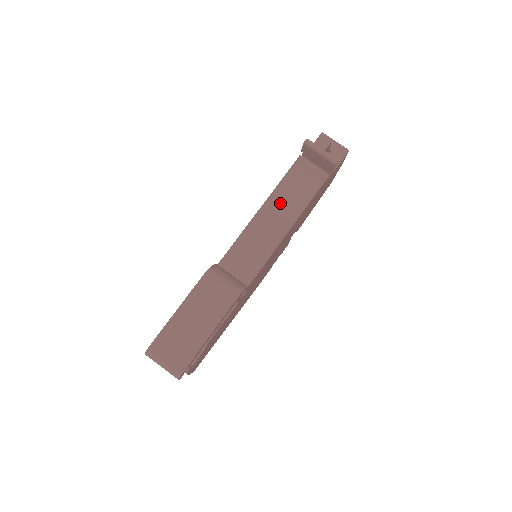
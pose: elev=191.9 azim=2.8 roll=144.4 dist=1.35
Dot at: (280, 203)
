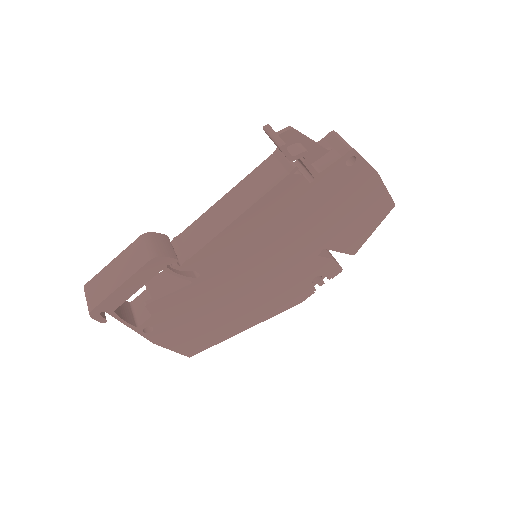
Dot at: (243, 191)
